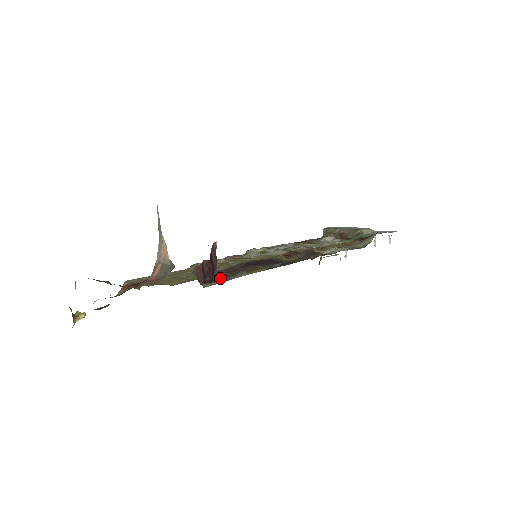
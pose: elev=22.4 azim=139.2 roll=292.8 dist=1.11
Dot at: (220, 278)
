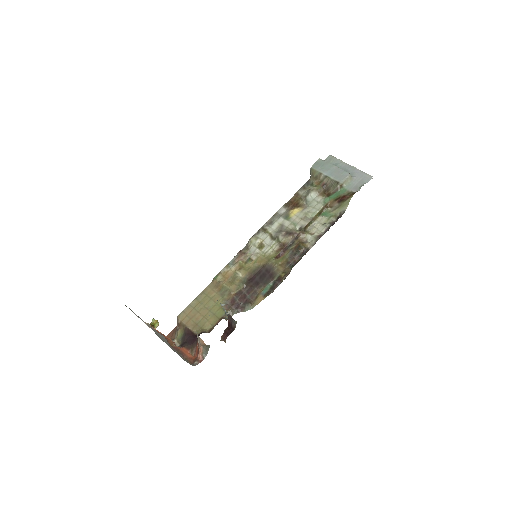
Dot at: (235, 310)
